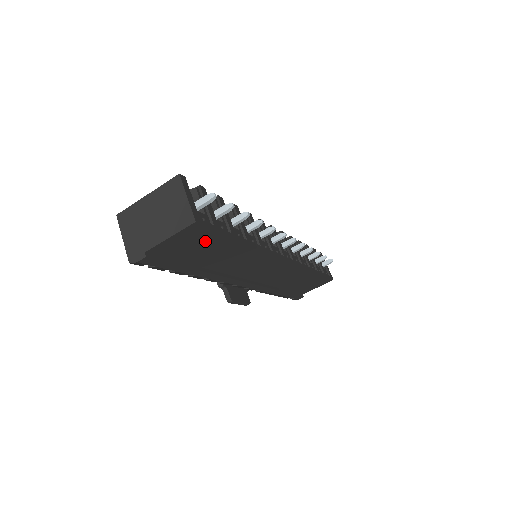
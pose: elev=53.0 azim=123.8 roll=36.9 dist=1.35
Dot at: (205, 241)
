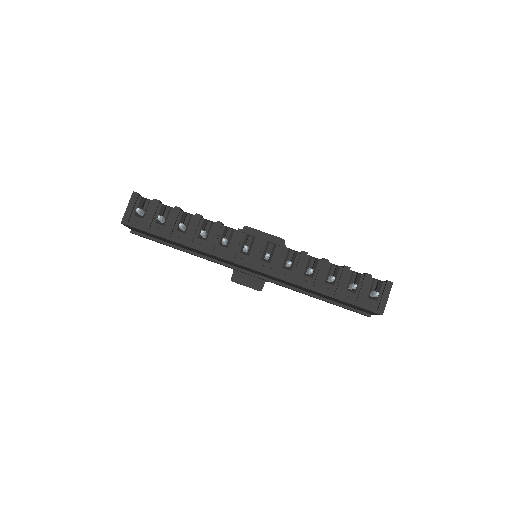
Dot at: (150, 234)
